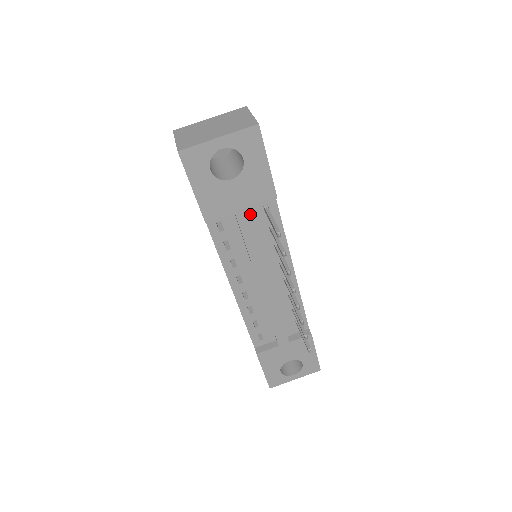
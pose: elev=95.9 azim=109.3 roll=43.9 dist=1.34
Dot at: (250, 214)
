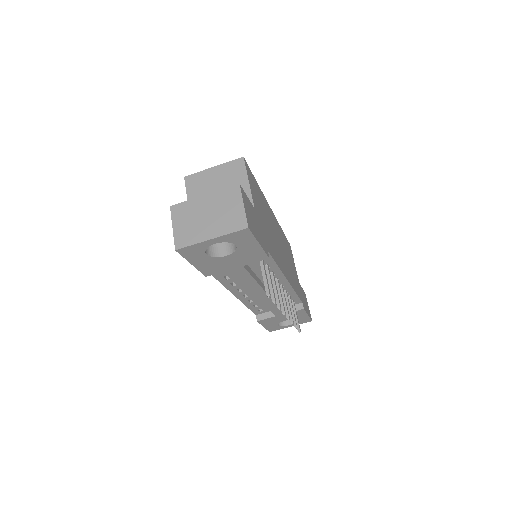
Dot at: occluded
